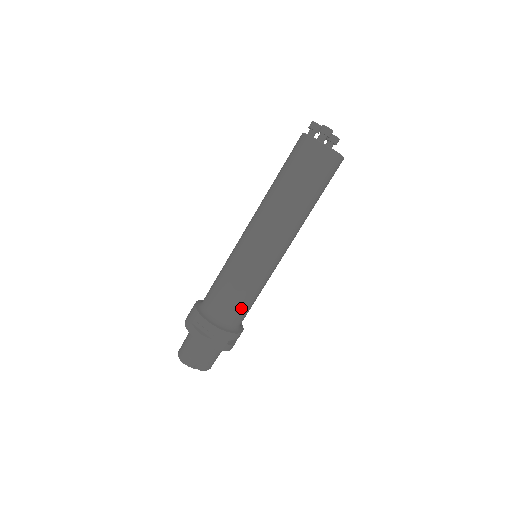
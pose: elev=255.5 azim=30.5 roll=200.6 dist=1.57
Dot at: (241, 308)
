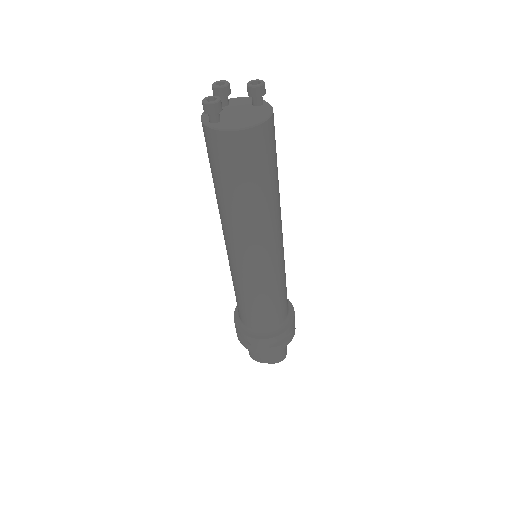
Dot at: (261, 315)
